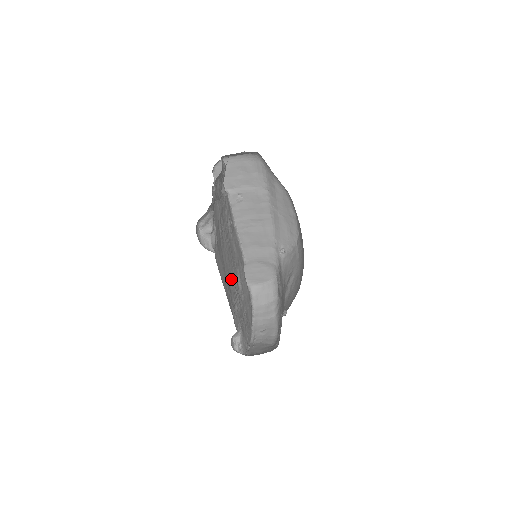
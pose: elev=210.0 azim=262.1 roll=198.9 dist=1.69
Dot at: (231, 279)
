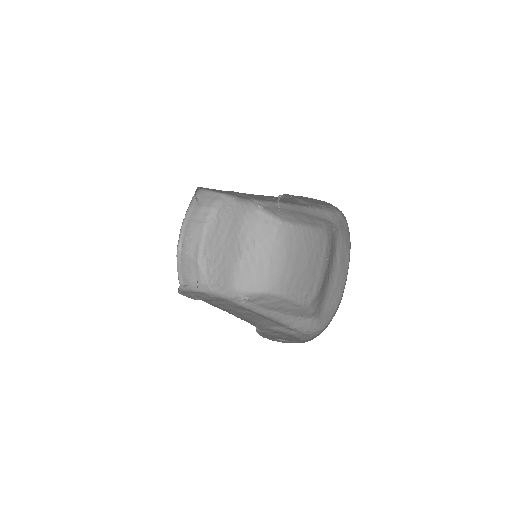
Dot at: occluded
